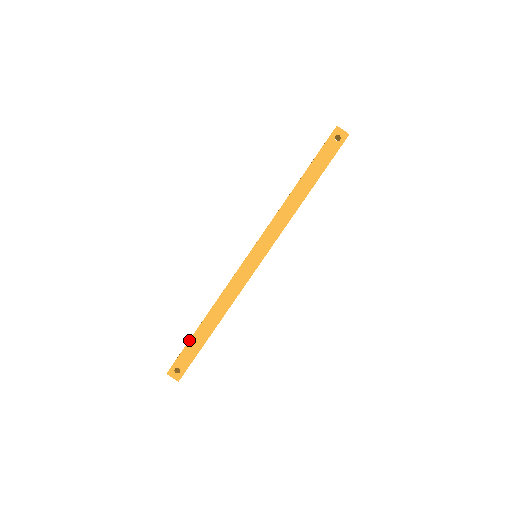
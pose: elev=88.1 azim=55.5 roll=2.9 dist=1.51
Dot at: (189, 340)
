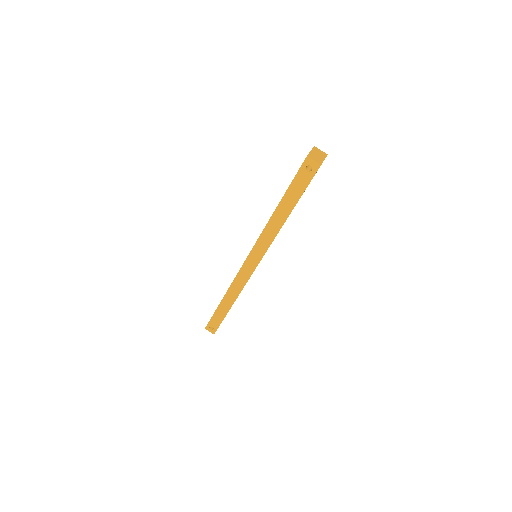
Dot at: (214, 312)
